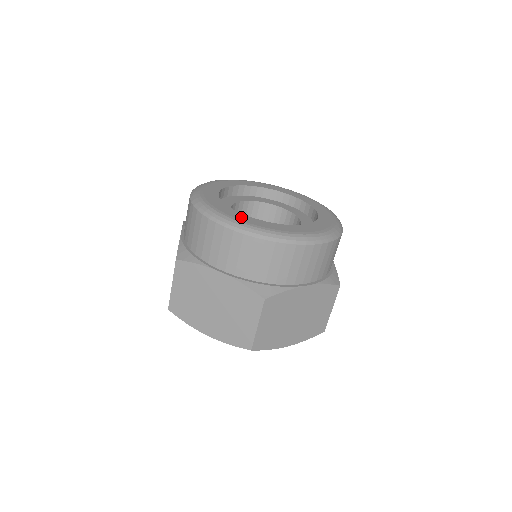
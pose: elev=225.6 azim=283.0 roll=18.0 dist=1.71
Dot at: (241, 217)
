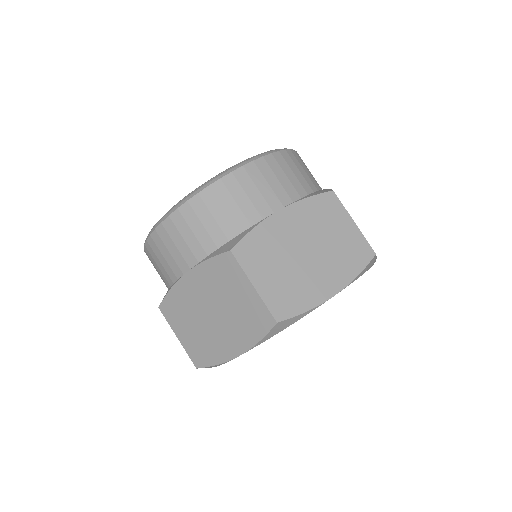
Dot at: occluded
